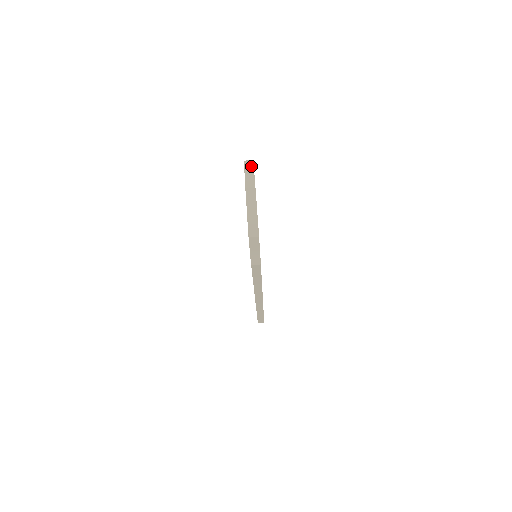
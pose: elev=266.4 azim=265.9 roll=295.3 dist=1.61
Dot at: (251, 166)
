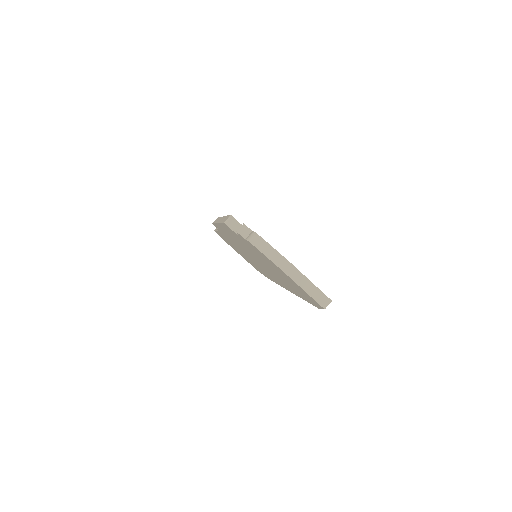
Dot at: (259, 240)
